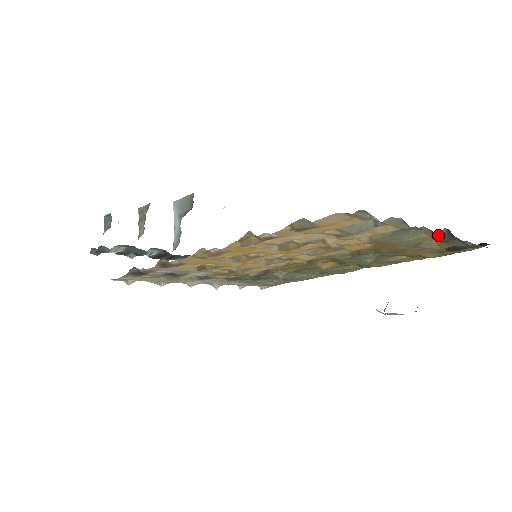
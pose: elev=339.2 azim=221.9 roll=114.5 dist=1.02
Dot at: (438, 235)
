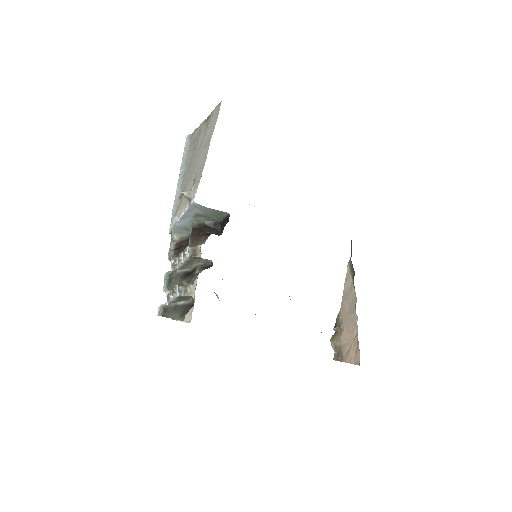
Dot at: (354, 287)
